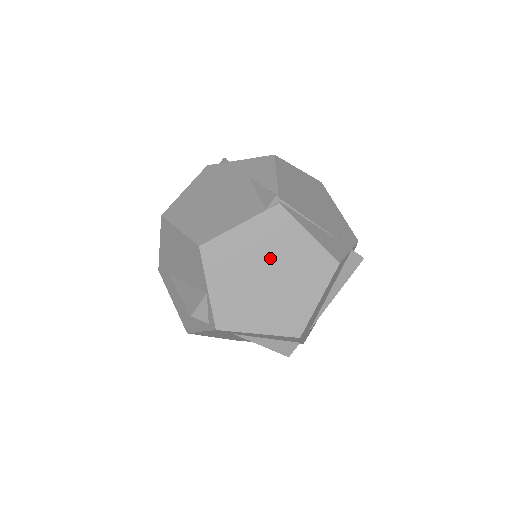
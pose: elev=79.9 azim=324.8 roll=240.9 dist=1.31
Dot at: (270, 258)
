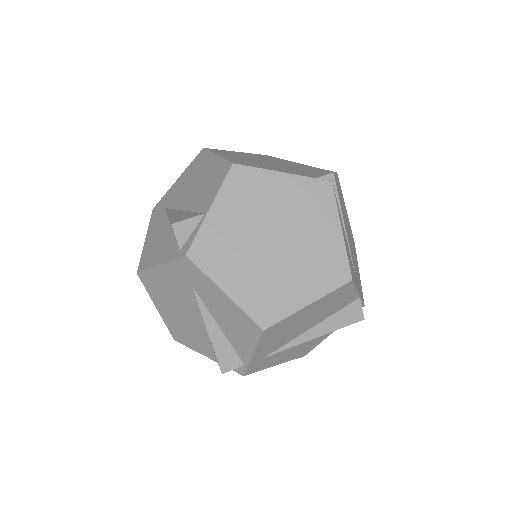
Dot at: (290, 224)
